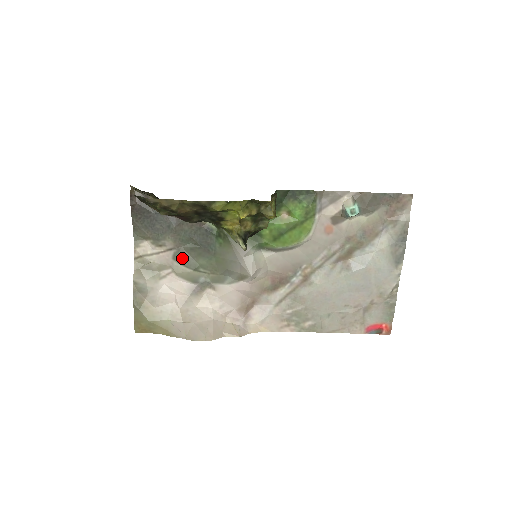
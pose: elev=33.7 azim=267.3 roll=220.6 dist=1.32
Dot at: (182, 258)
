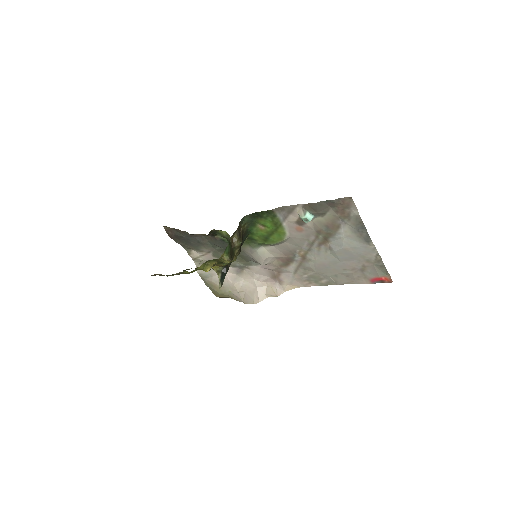
Dot at: (219, 256)
